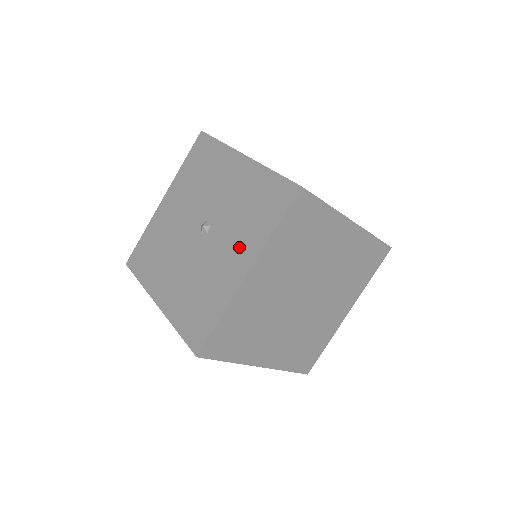
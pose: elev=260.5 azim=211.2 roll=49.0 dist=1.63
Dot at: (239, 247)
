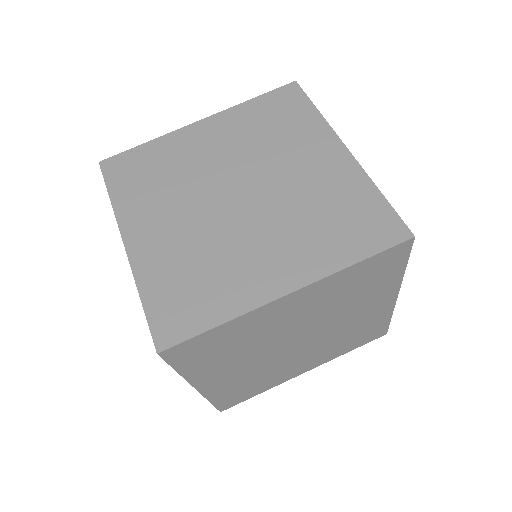
Dot at: occluded
